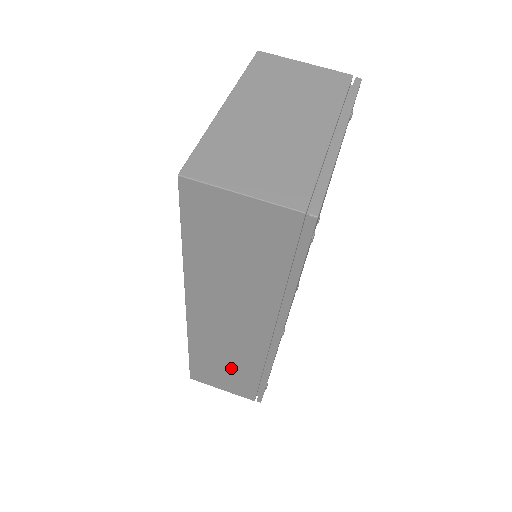
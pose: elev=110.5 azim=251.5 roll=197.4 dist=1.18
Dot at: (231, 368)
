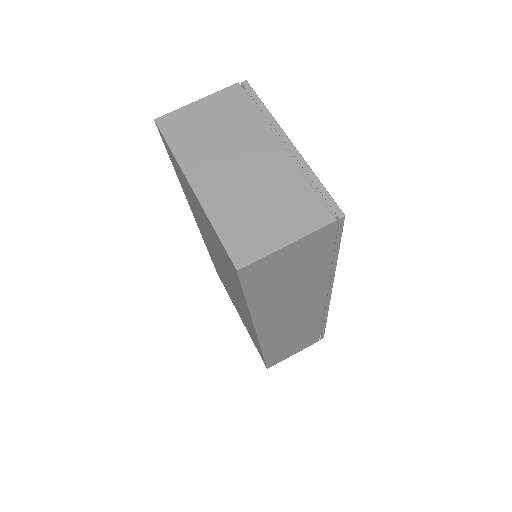
Dot at: (298, 338)
